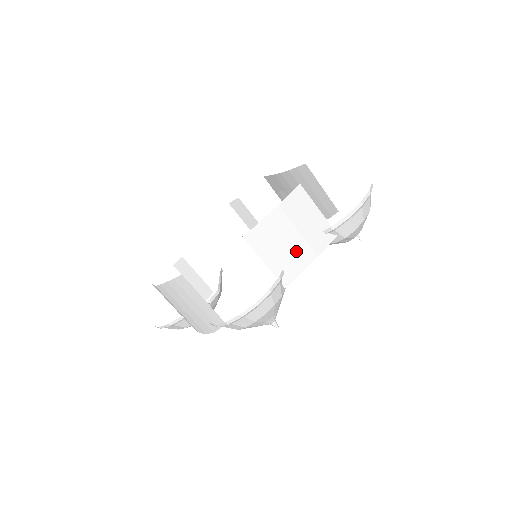
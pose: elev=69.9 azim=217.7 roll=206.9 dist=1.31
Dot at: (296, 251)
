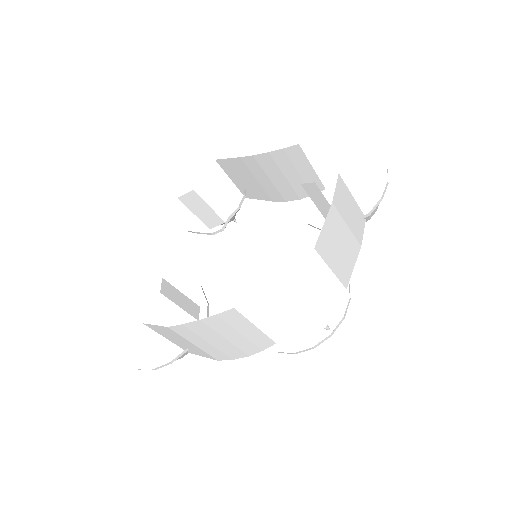
Dot at: (348, 247)
